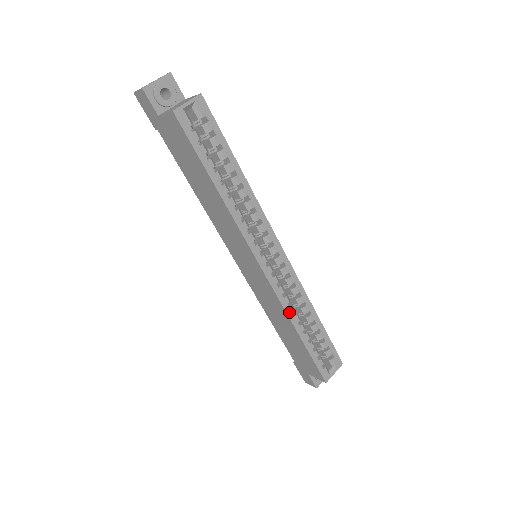
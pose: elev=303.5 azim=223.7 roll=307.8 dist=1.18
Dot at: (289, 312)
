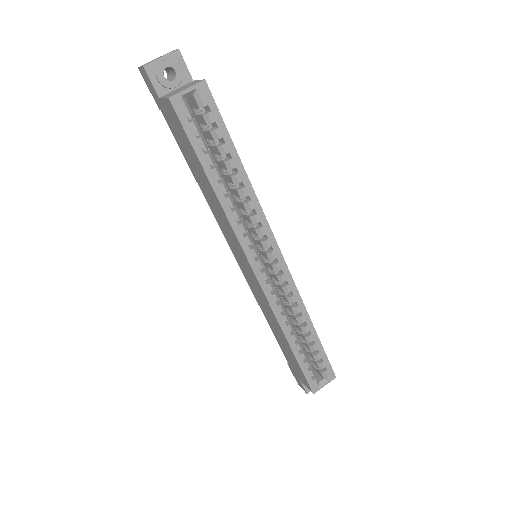
Dot at: (281, 321)
